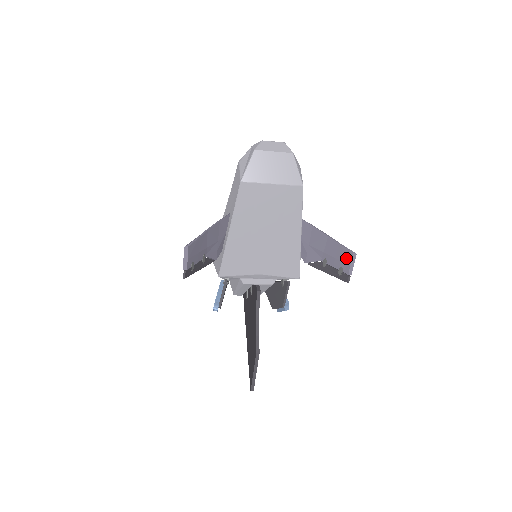
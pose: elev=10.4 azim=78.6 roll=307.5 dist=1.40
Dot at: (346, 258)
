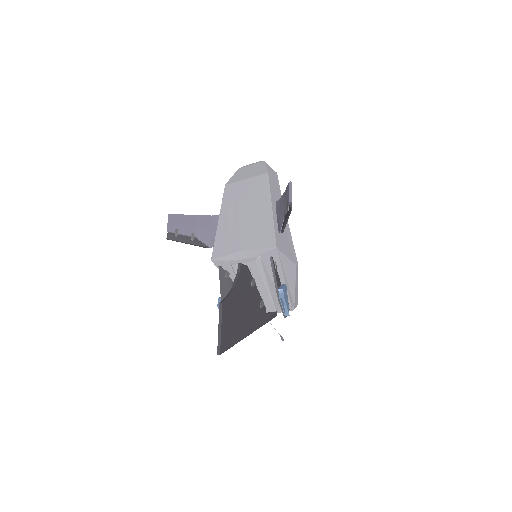
Dot at: (288, 192)
